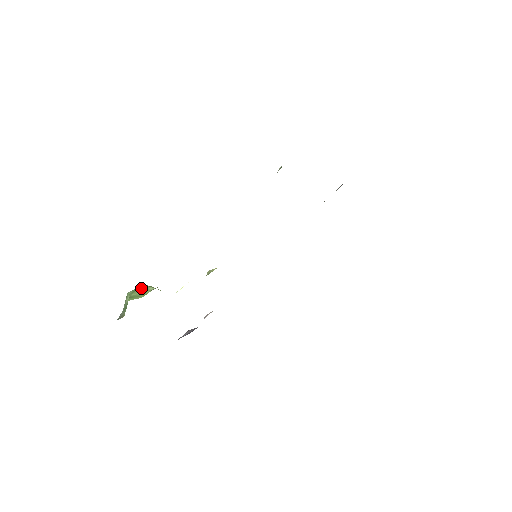
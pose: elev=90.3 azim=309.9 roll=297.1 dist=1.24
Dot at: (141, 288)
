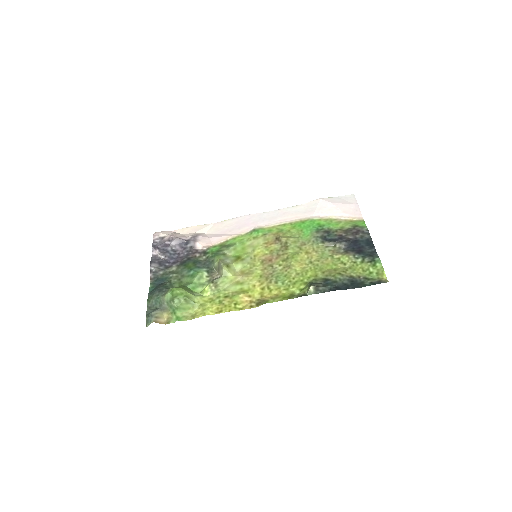
Dot at: (185, 301)
